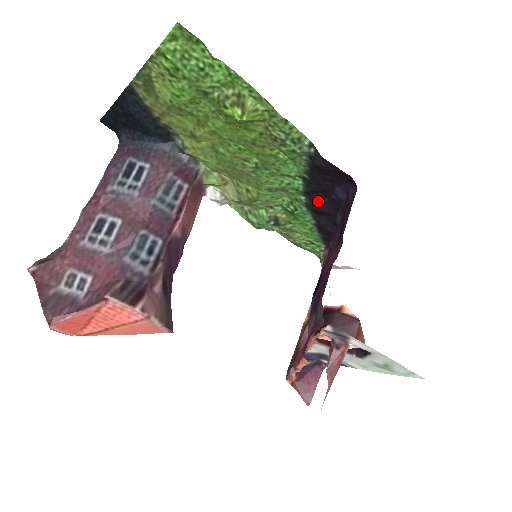
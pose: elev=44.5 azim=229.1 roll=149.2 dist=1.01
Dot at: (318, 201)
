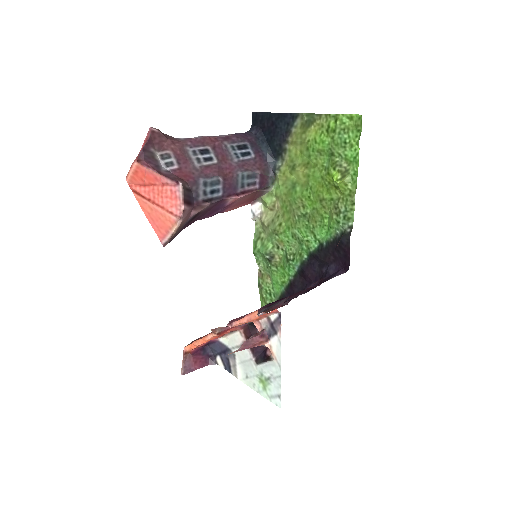
Dot at: (312, 266)
